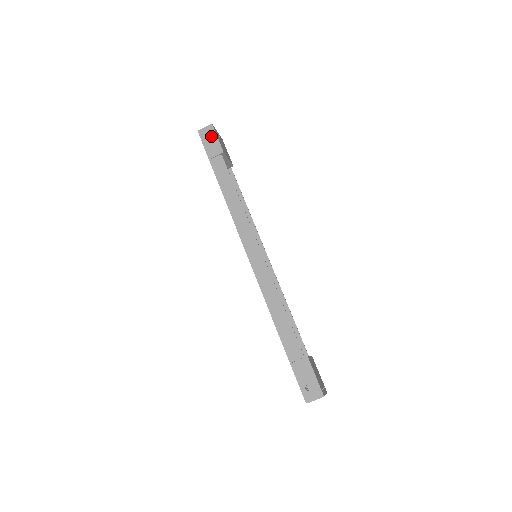
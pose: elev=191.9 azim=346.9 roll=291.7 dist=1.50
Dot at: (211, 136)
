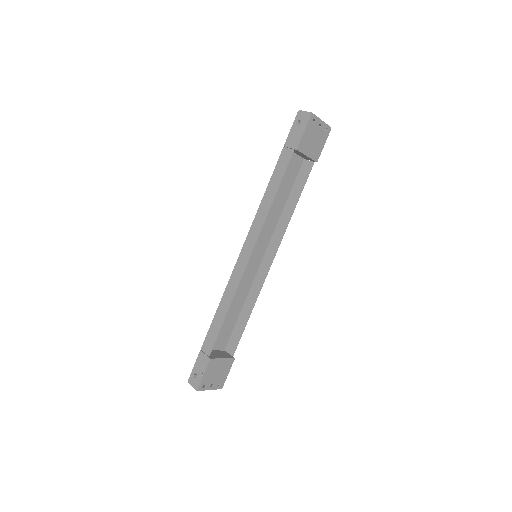
Dot at: (302, 125)
